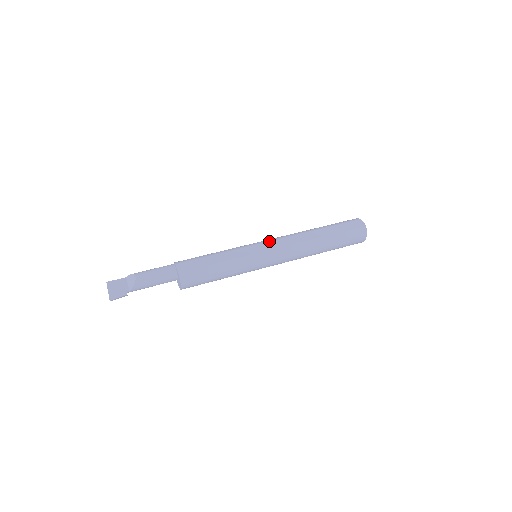
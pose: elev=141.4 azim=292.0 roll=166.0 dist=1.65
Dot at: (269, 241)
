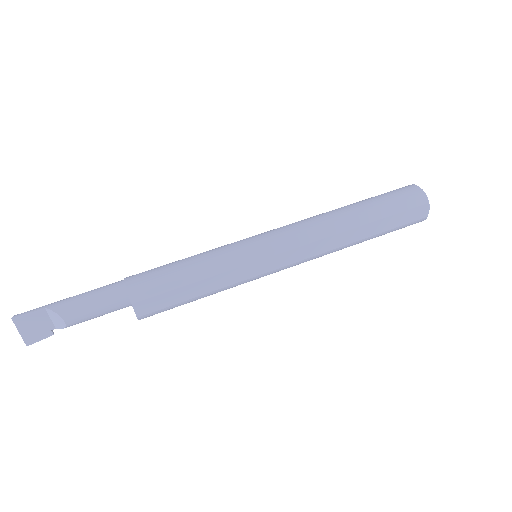
Dot at: (284, 252)
